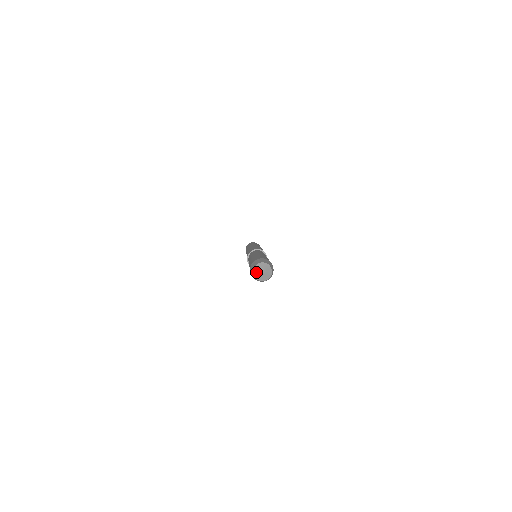
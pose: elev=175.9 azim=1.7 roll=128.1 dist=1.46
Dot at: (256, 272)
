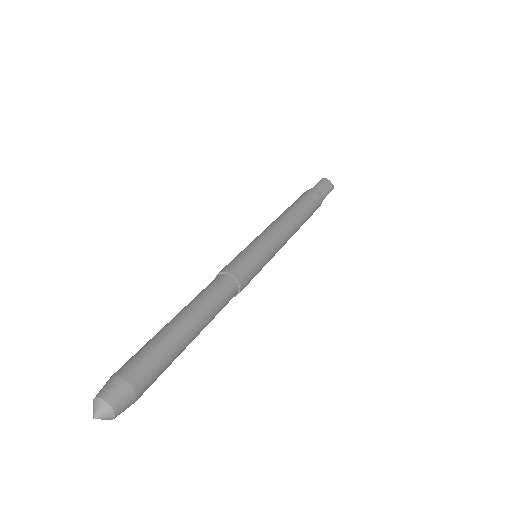
Dot at: (93, 410)
